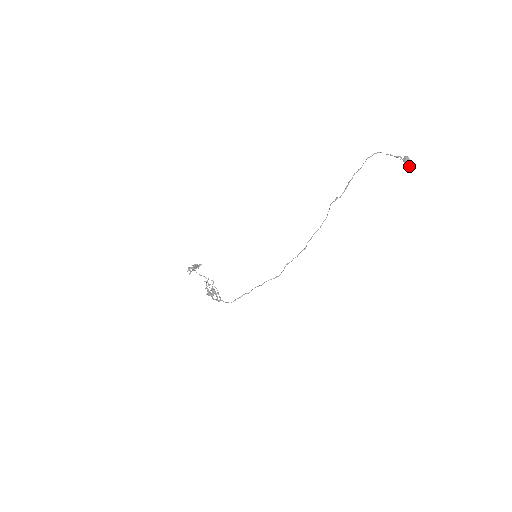
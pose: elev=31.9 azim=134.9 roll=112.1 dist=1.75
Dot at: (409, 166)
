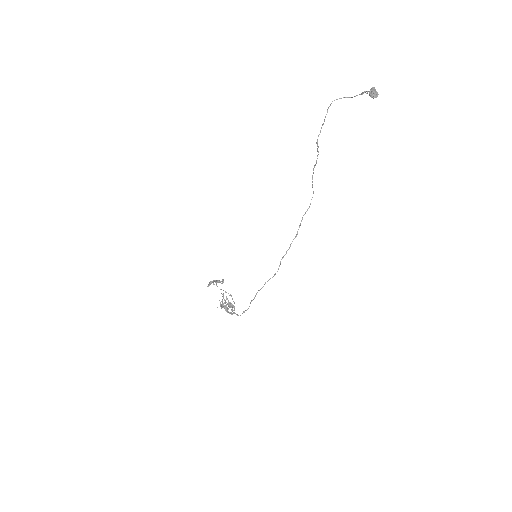
Dot at: (374, 96)
